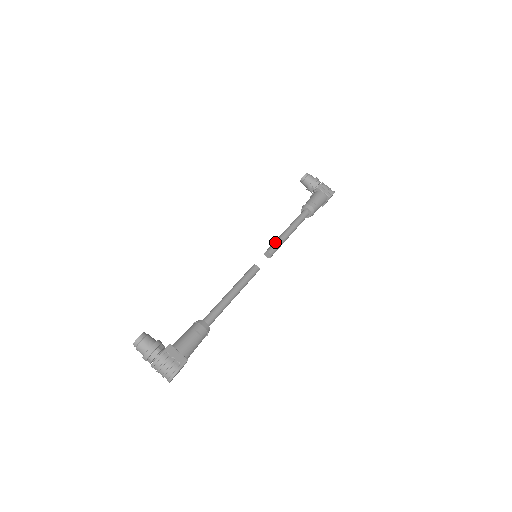
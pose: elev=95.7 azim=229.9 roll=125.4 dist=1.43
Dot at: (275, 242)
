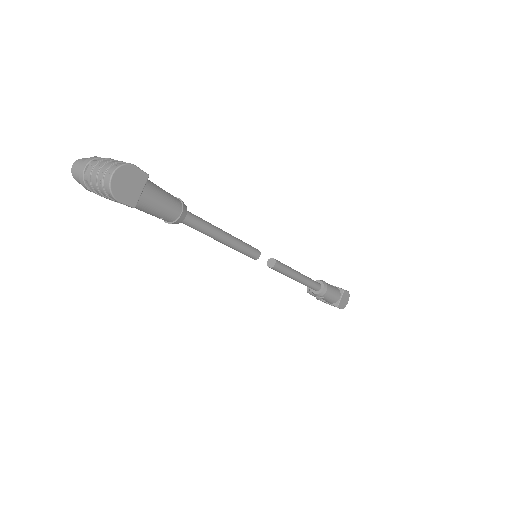
Dot at: occluded
